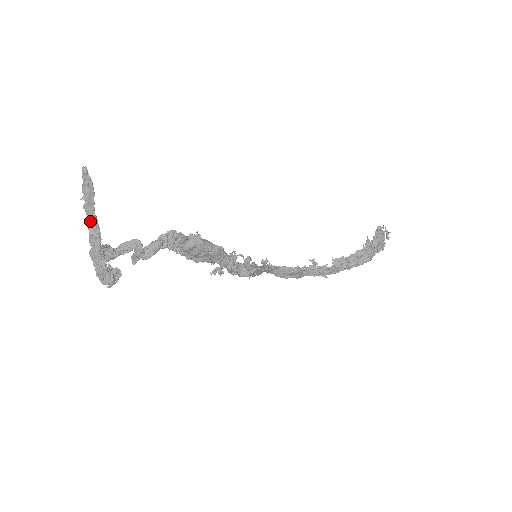
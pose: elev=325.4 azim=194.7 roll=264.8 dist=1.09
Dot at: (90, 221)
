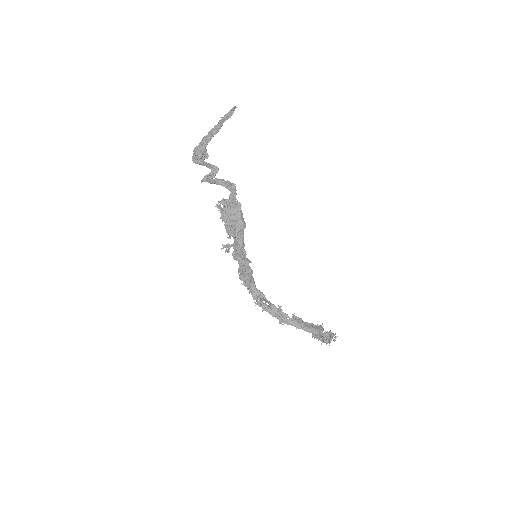
Dot at: (219, 124)
